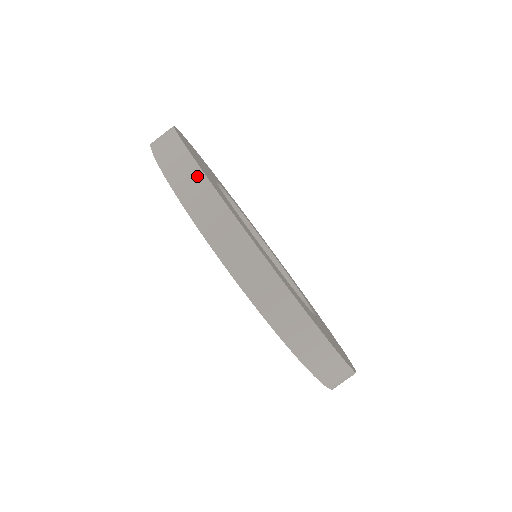
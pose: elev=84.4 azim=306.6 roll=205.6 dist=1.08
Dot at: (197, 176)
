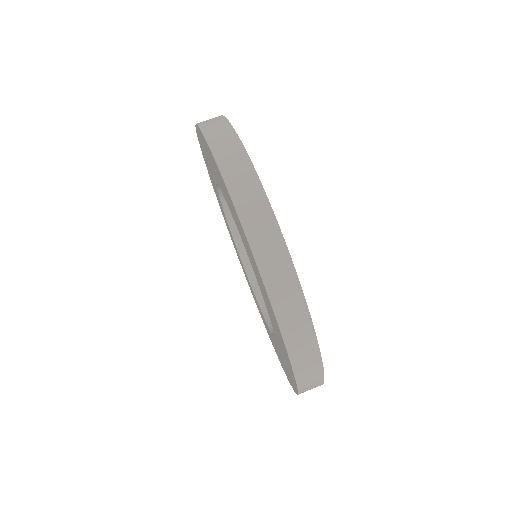
Dot at: (241, 156)
